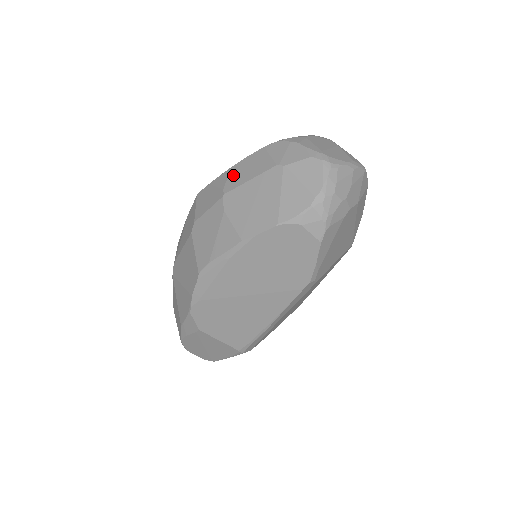
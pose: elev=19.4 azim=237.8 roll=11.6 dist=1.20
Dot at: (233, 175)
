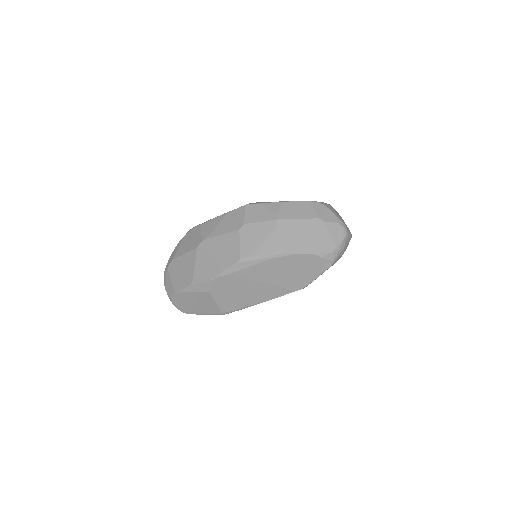
Dot at: (285, 209)
